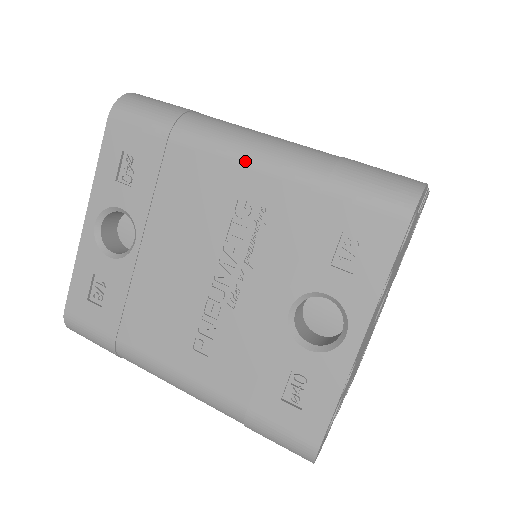
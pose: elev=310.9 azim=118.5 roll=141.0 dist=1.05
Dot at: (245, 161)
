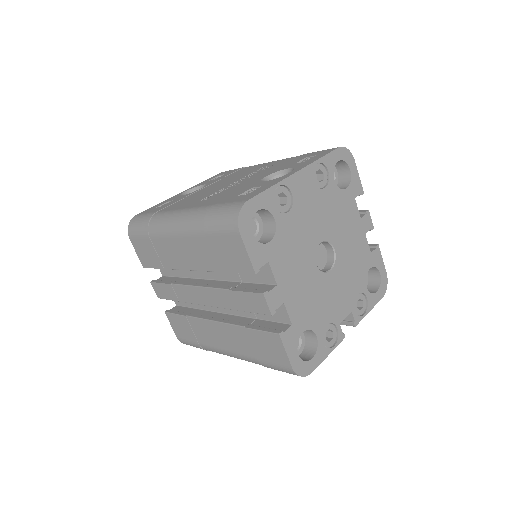
Dot at: (273, 161)
